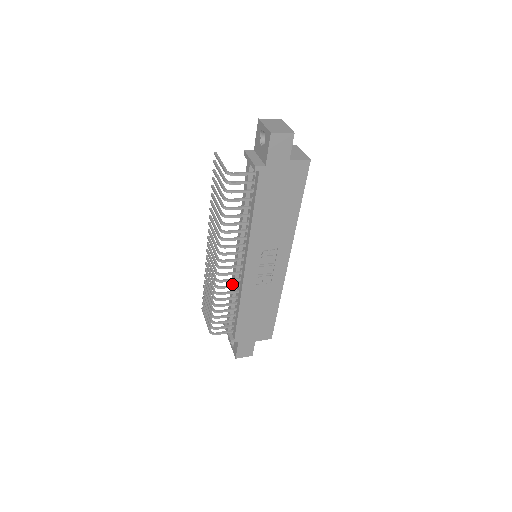
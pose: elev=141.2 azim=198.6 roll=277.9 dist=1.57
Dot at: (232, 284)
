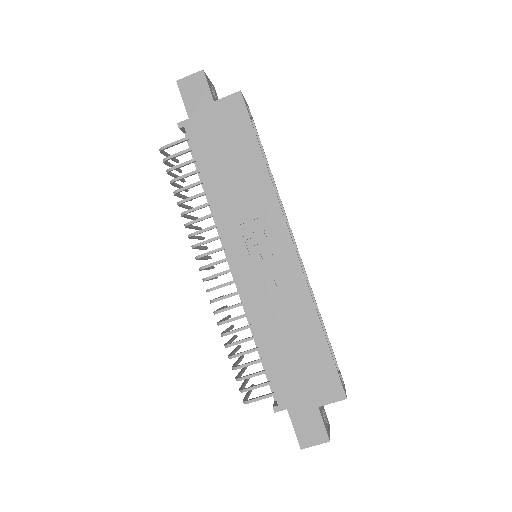
Dot at: (245, 311)
